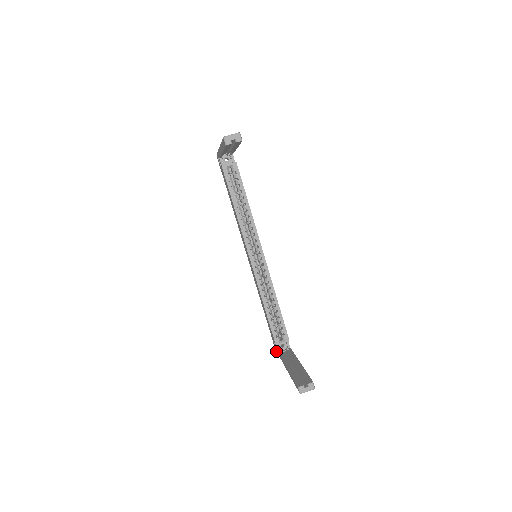
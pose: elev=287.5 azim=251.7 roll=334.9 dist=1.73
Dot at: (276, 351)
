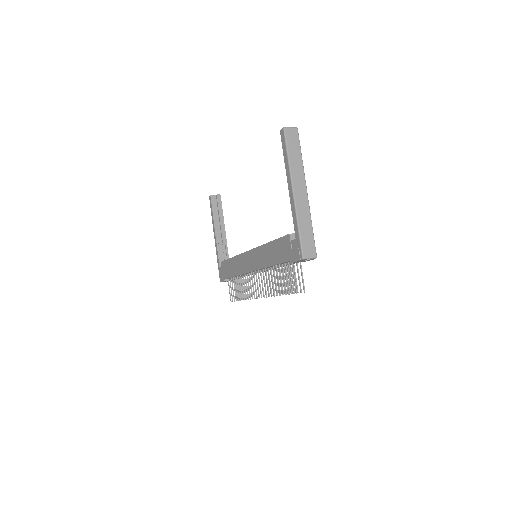
Dot at: (298, 251)
